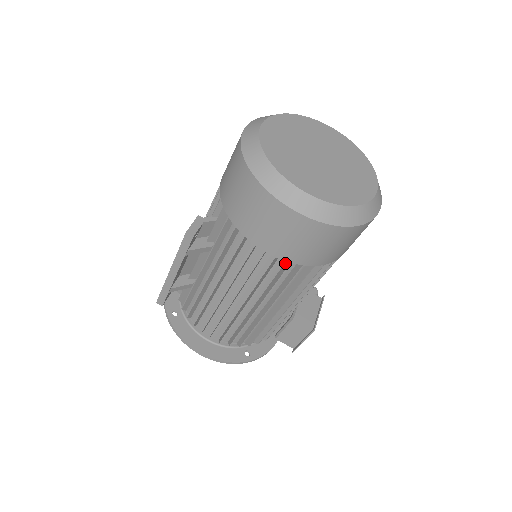
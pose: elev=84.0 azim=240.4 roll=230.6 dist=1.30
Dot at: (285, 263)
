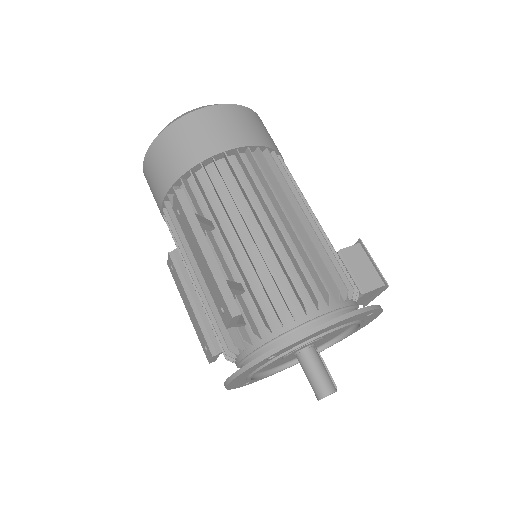
Dot at: (259, 160)
